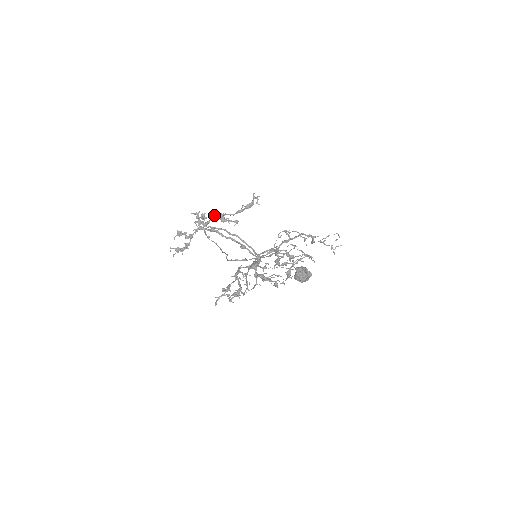
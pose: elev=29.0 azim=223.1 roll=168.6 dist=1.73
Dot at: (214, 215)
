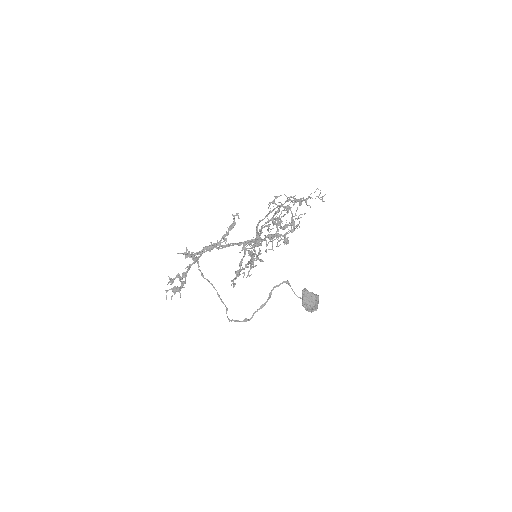
Dot at: occluded
